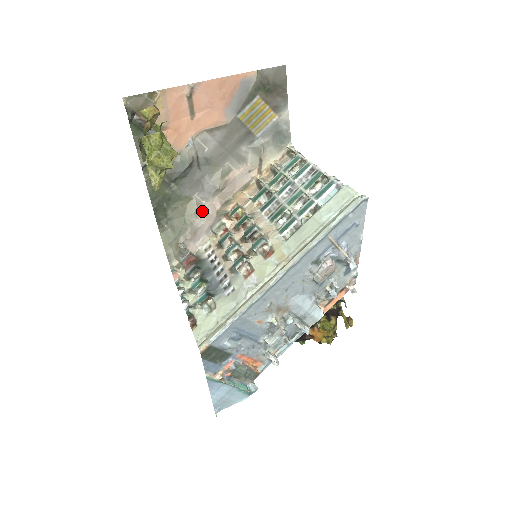
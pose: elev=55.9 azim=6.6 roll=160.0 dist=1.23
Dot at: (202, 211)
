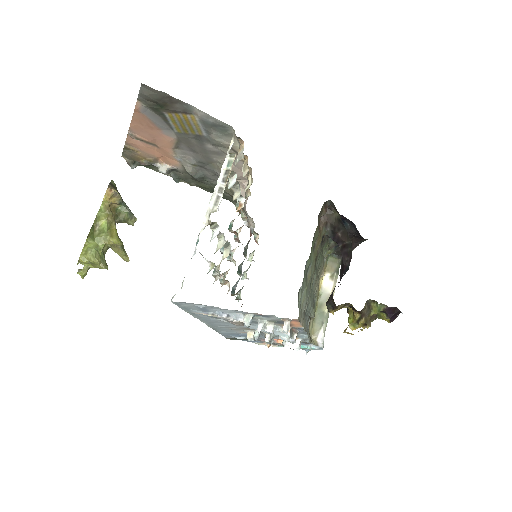
Dot at: occluded
